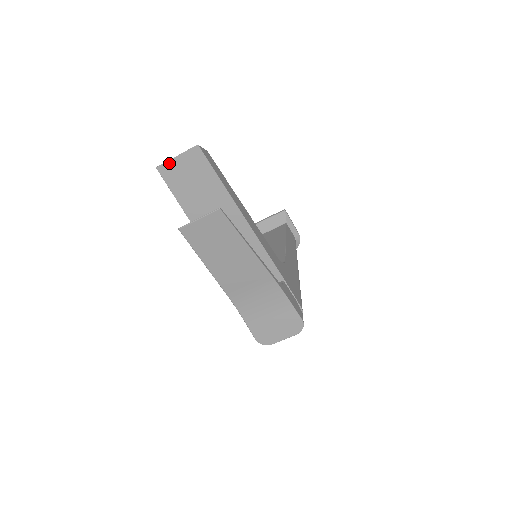
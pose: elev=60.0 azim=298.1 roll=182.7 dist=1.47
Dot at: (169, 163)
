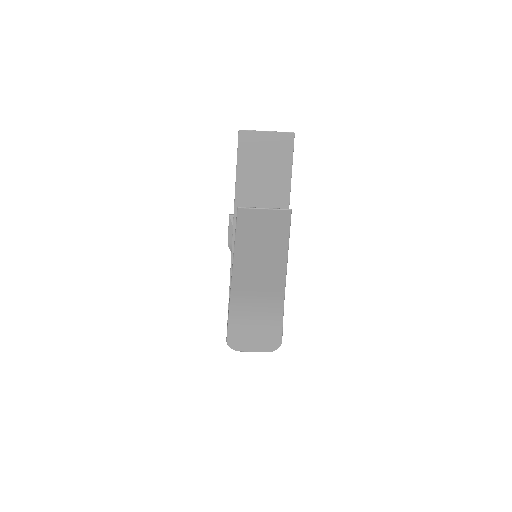
Dot at: (255, 133)
